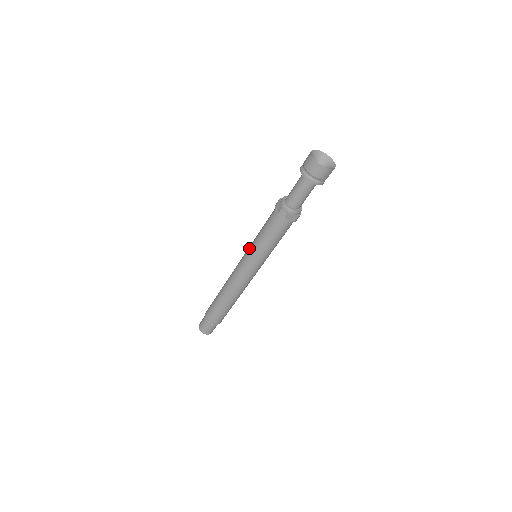
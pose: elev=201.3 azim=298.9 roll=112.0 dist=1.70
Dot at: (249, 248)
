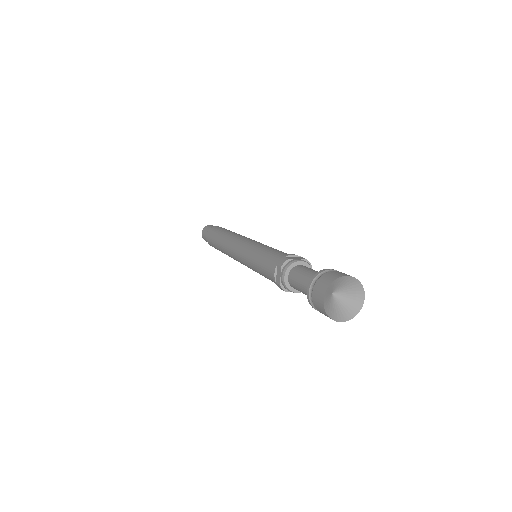
Dot at: (246, 255)
